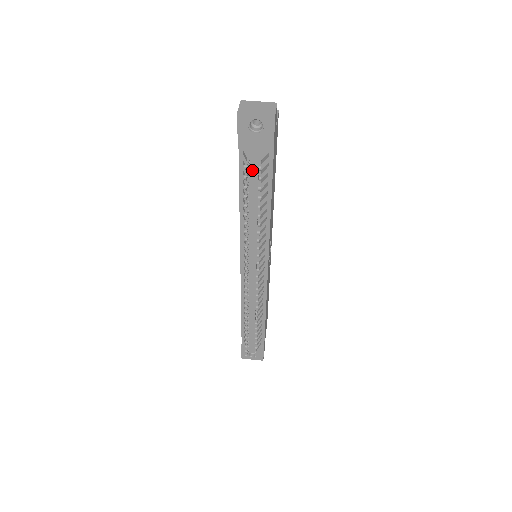
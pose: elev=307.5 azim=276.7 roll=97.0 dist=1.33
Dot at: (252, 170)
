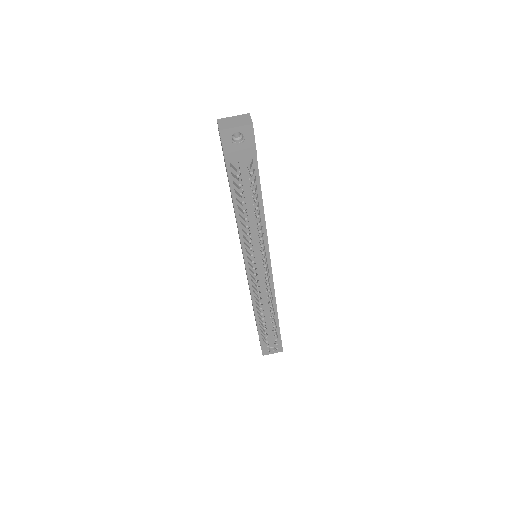
Dot at: (241, 178)
